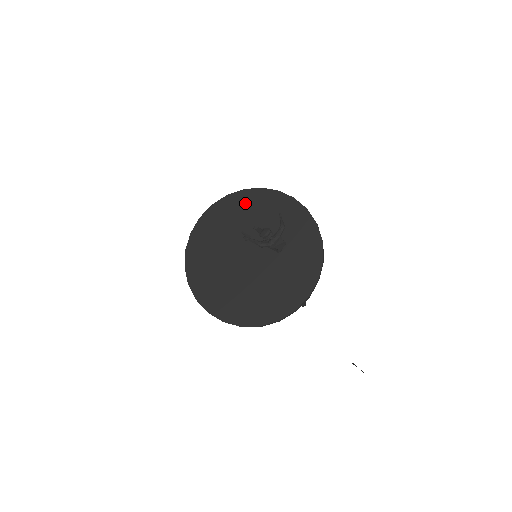
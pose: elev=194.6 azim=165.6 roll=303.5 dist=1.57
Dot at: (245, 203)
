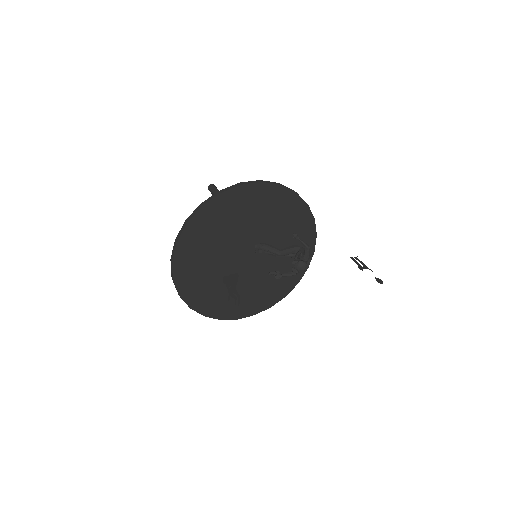
Dot at: (213, 218)
